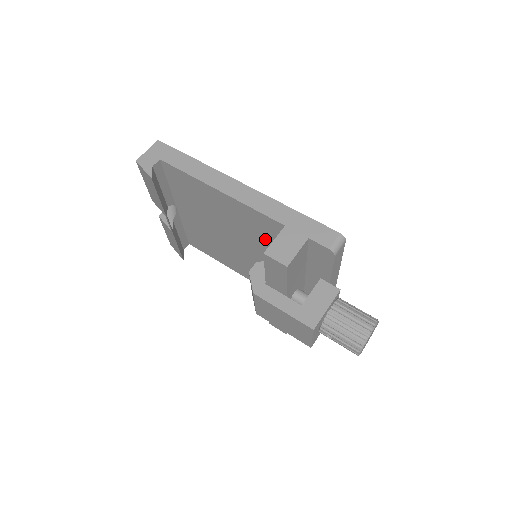
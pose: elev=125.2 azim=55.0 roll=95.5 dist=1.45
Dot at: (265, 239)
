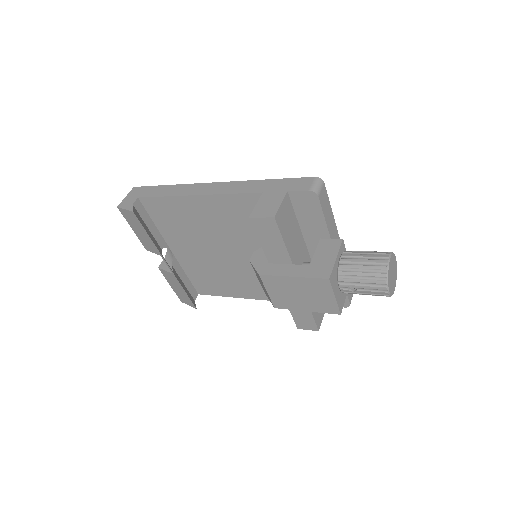
Dot at: occluded
